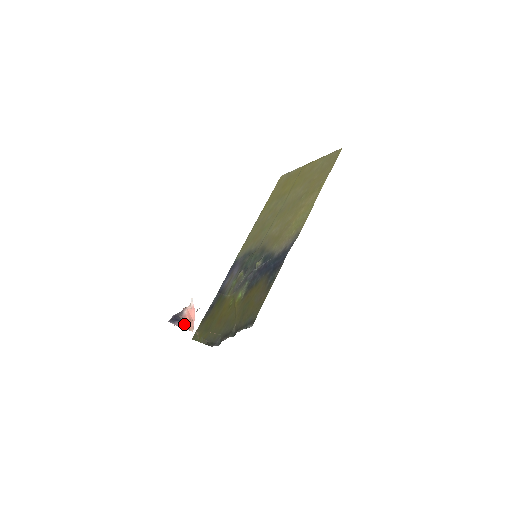
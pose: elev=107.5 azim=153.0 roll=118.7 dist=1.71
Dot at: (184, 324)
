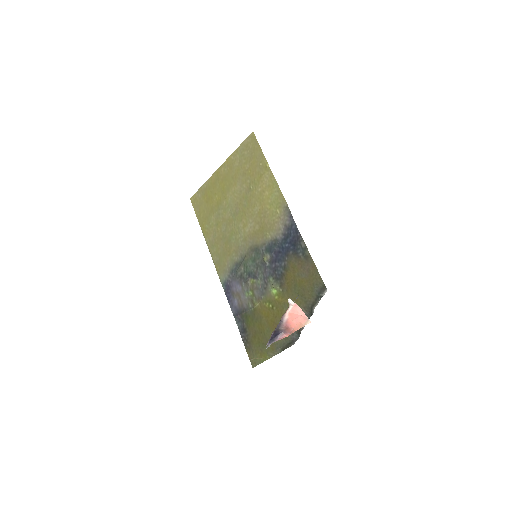
Dot at: (285, 332)
